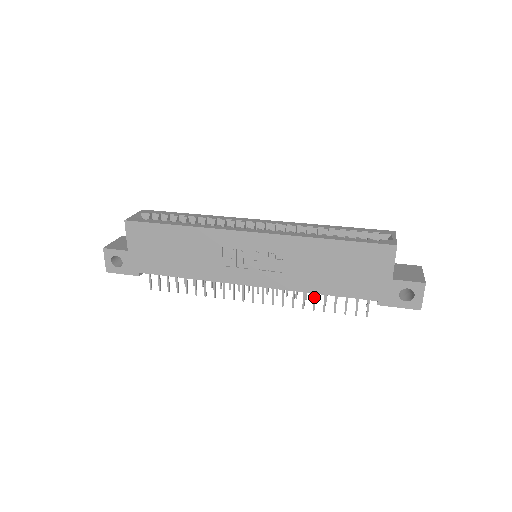
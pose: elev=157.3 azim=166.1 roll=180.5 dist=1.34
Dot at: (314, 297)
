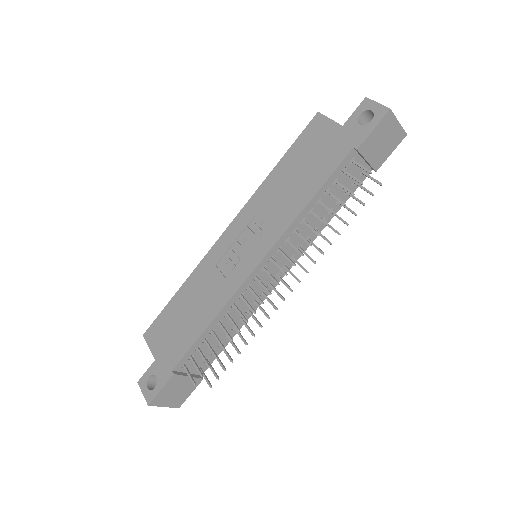
Dot at: (316, 216)
